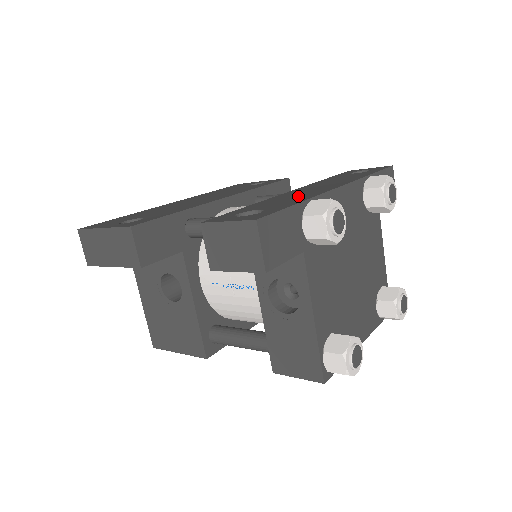
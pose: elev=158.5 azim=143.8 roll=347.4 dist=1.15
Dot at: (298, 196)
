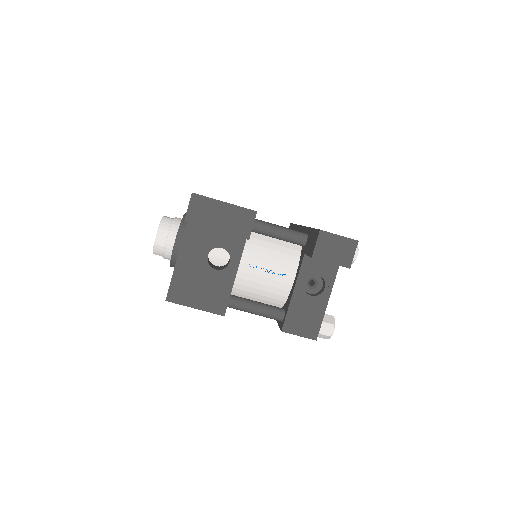
Dot at: occluded
